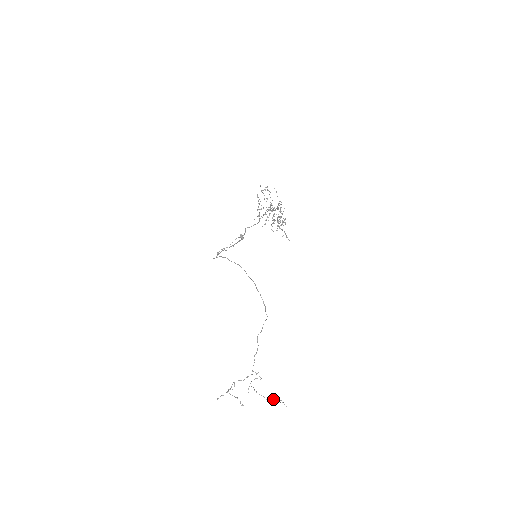
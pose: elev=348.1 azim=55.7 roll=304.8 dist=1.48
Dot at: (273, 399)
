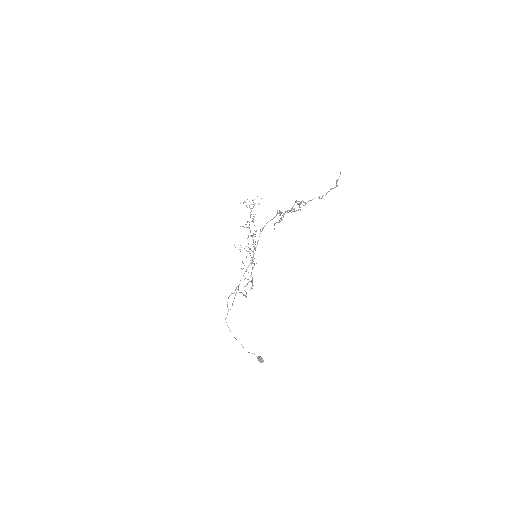
Dot at: occluded
